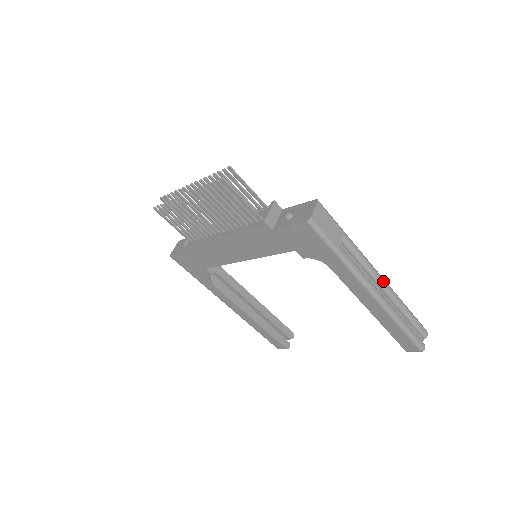
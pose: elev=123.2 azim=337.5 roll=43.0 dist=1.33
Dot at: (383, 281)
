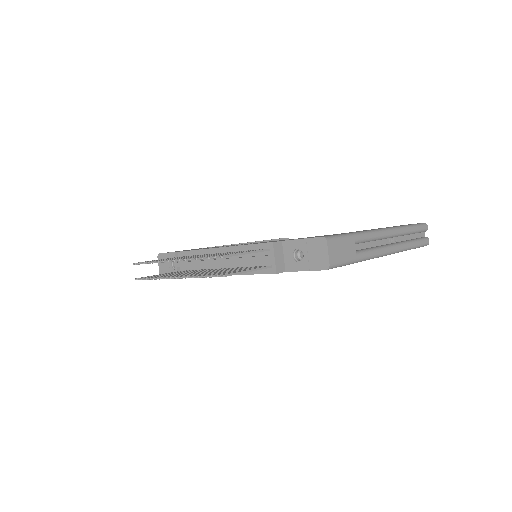
Dot at: (391, 233)
